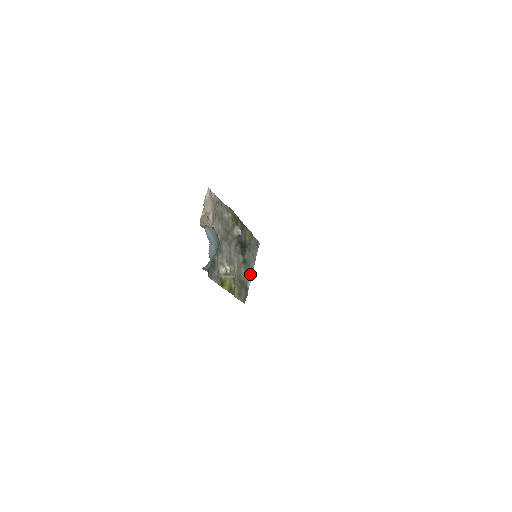
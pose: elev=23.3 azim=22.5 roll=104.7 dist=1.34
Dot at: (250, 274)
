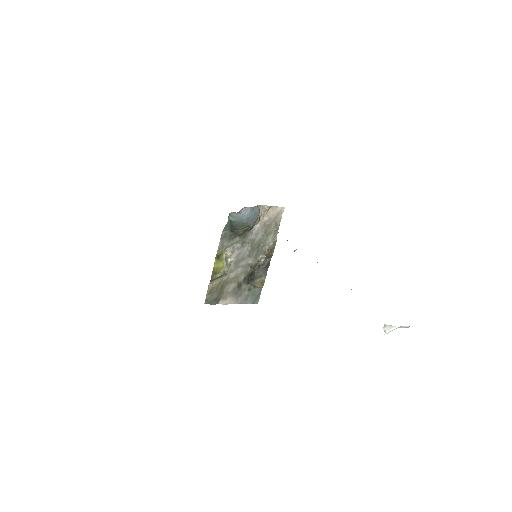
Dot at: (230, 300)
